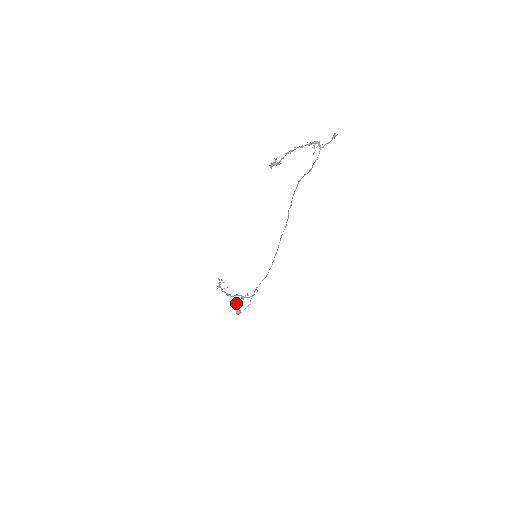
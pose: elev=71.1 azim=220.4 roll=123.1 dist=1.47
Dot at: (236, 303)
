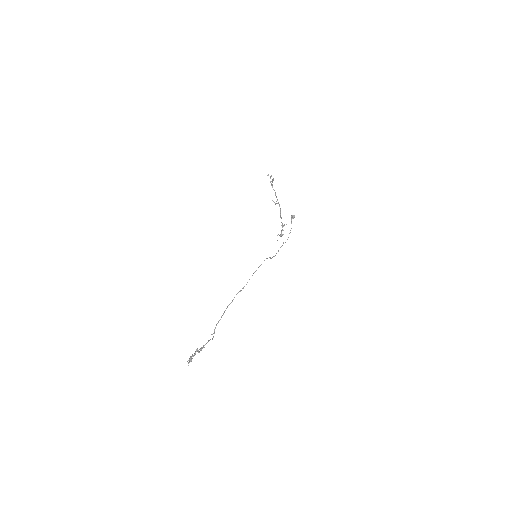
Dot at: occluded
